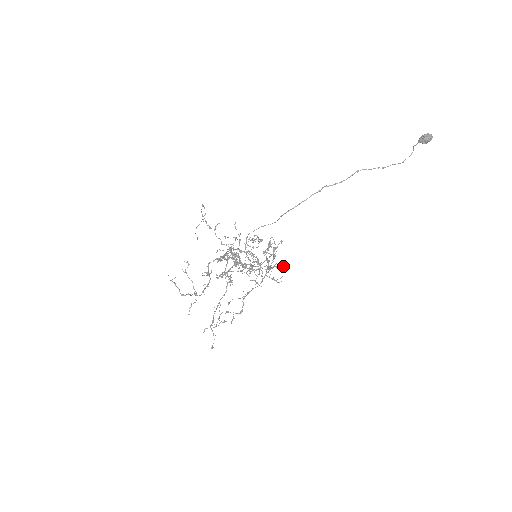
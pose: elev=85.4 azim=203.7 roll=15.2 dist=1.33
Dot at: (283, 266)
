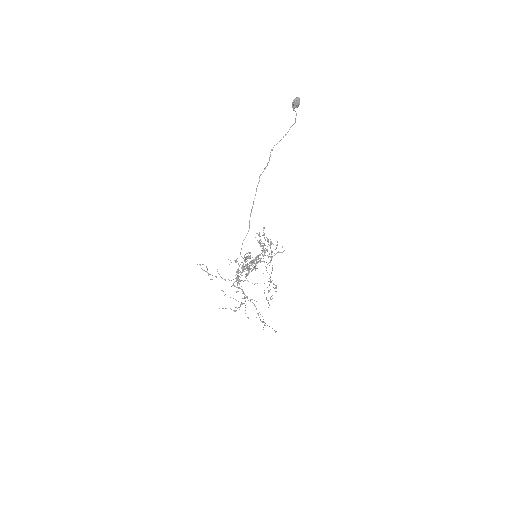
Dot at: (277, 245)
